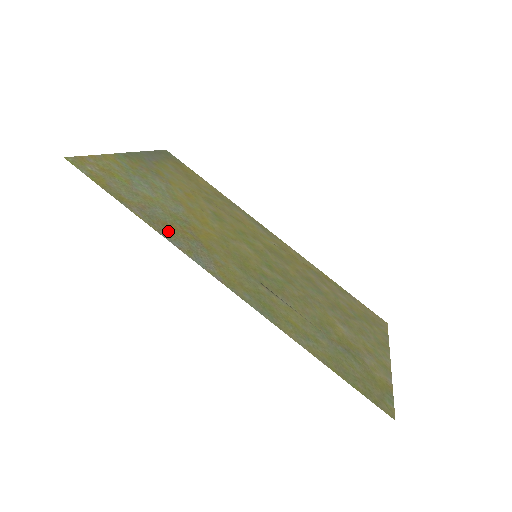
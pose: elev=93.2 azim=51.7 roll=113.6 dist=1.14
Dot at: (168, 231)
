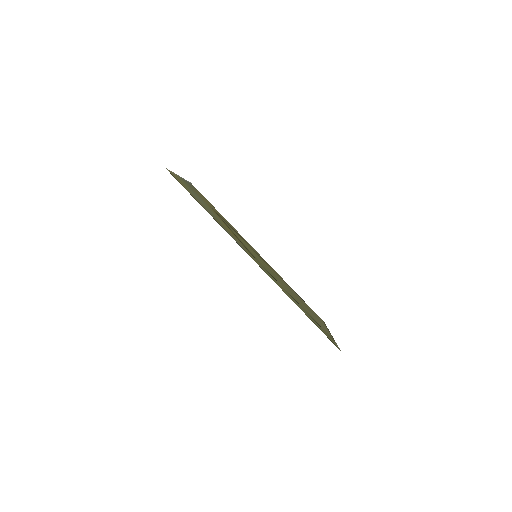
Dot at: (219, 223)
